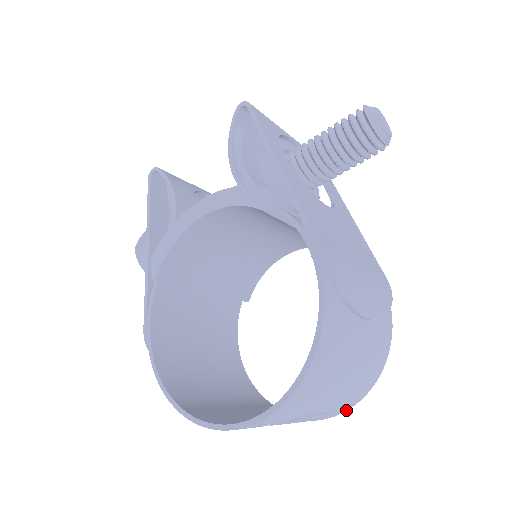
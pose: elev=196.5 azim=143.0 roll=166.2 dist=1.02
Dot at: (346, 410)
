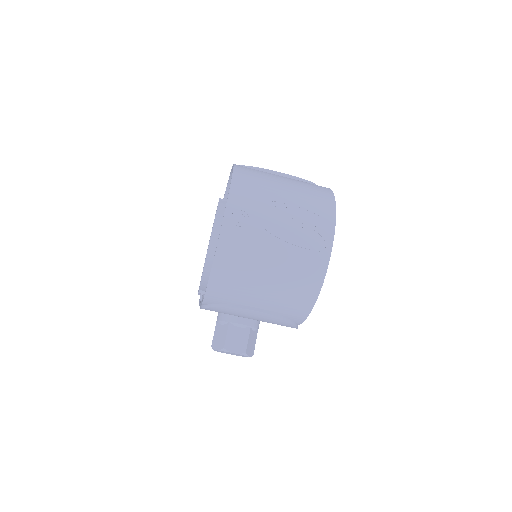
Dot at: (334, 220)
